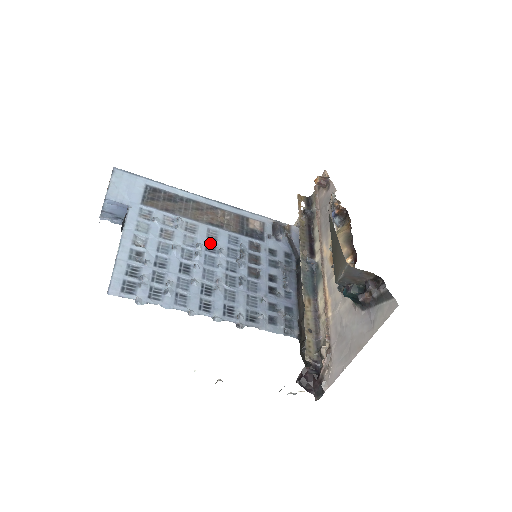
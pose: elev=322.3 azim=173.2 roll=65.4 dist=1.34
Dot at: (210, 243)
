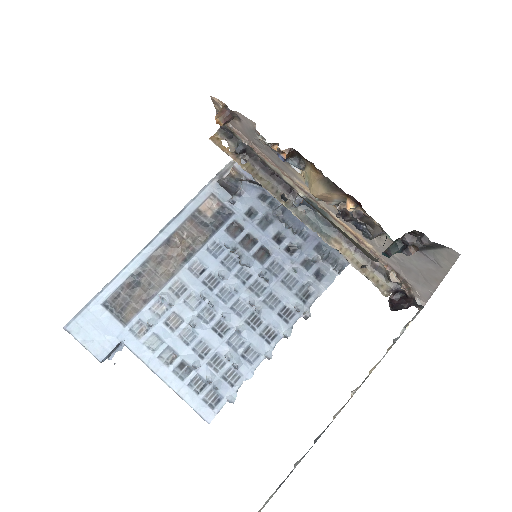
Dot at: (206, 279)
